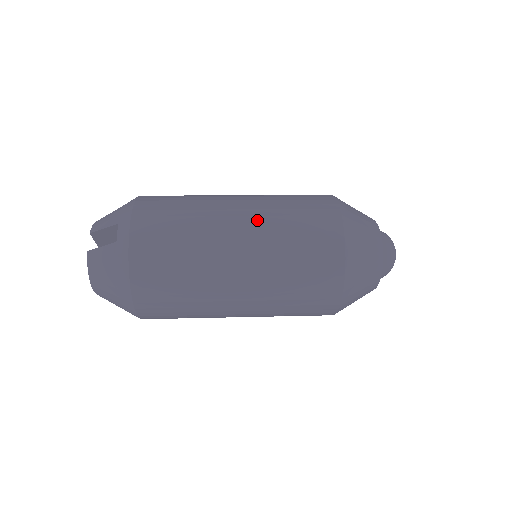
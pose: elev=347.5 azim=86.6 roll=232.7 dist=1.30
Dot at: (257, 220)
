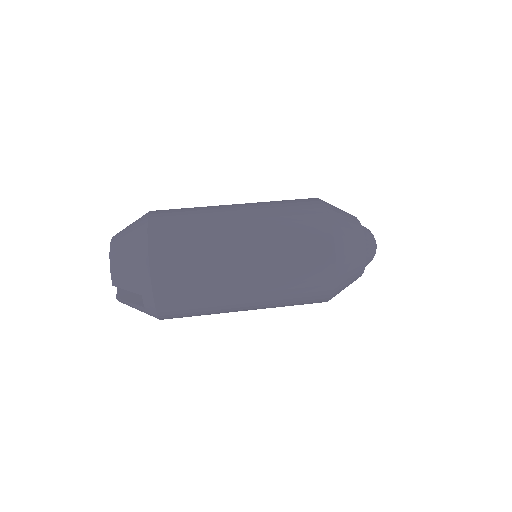
Dot at: (263, 289)
